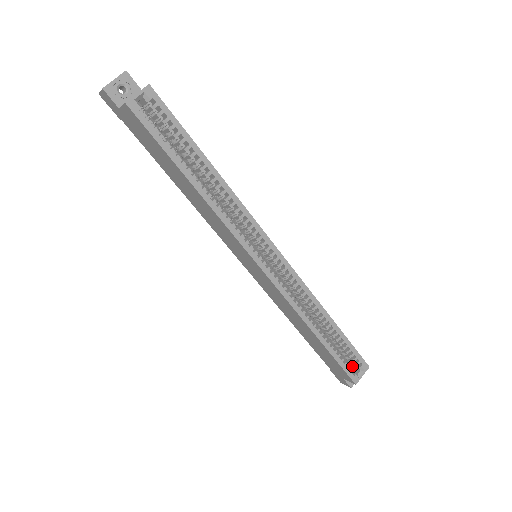
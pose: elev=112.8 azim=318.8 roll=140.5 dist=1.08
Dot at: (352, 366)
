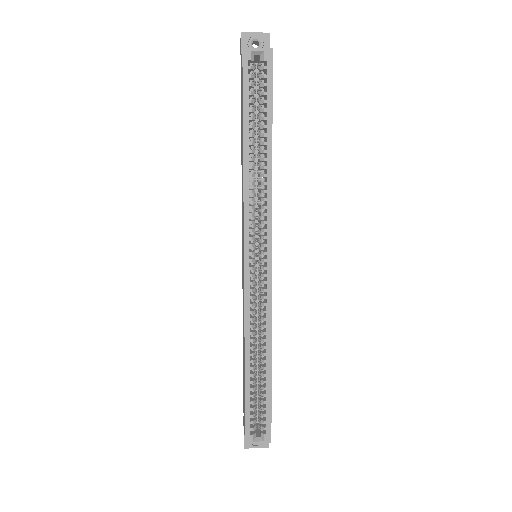
Dot at: (258, 427)
